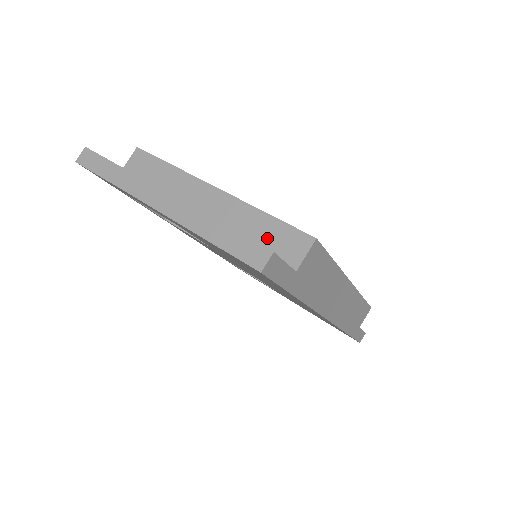
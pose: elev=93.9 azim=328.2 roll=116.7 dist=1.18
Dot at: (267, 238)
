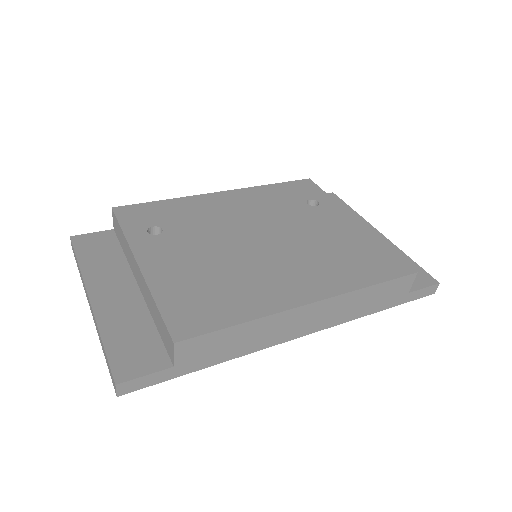
Dot at: (160, 328)
